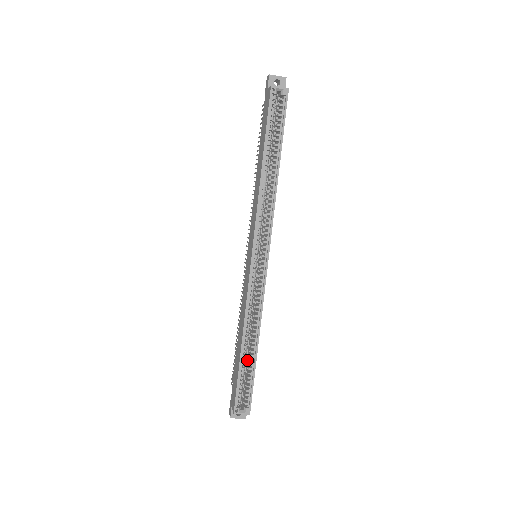
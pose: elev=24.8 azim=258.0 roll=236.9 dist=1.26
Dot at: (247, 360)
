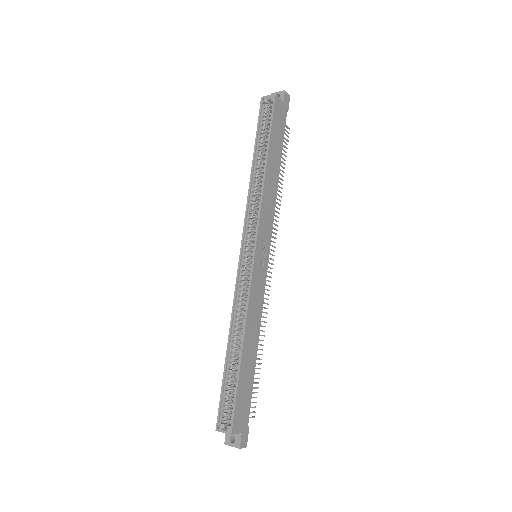
Dot at: occluded
